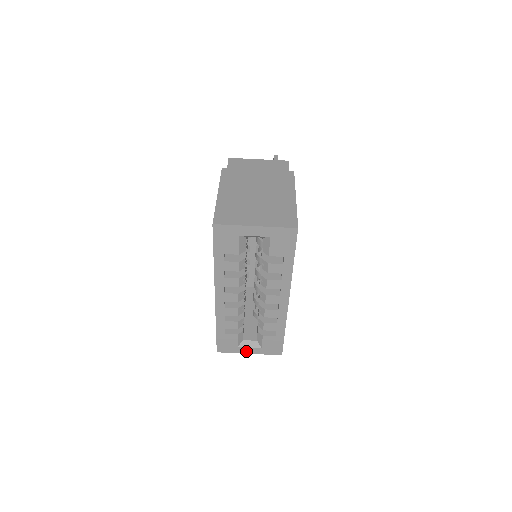
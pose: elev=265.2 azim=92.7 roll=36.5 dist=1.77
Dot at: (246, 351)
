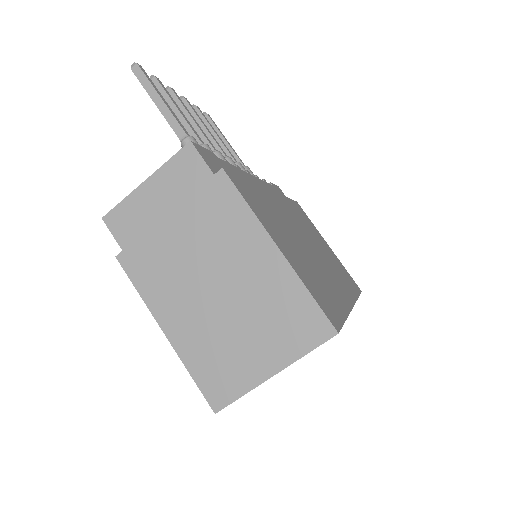
Dot at: occluded
